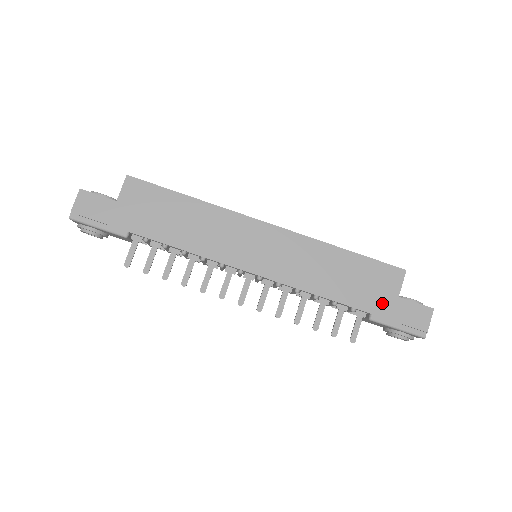
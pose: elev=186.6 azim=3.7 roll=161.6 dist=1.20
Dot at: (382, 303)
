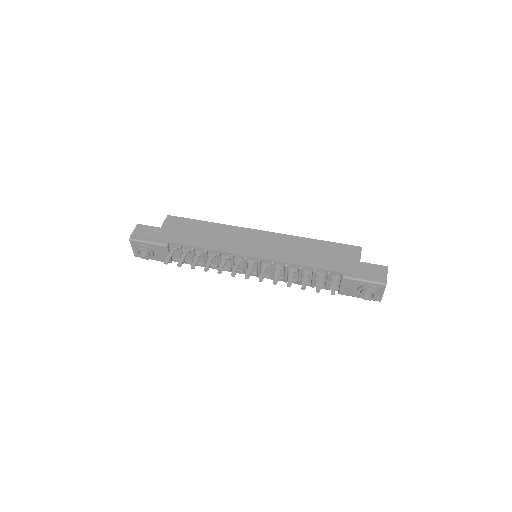
Dot at: (349, 266)
